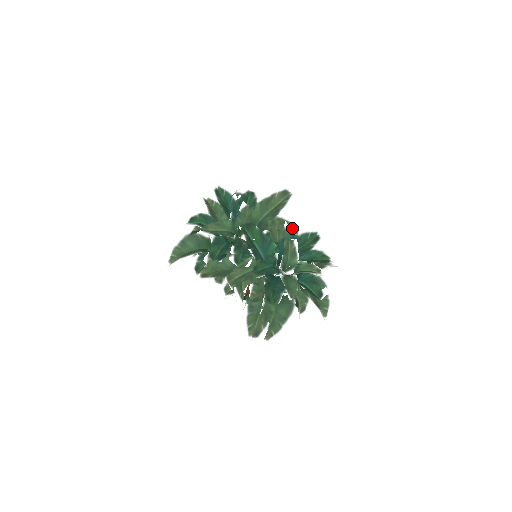
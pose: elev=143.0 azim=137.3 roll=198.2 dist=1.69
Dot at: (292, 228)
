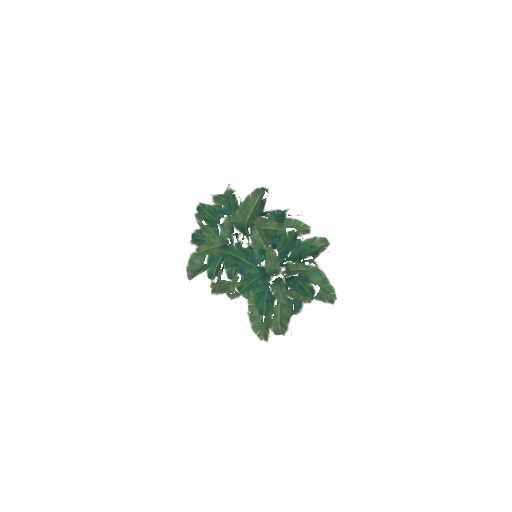
Dot at: (276, 225)
